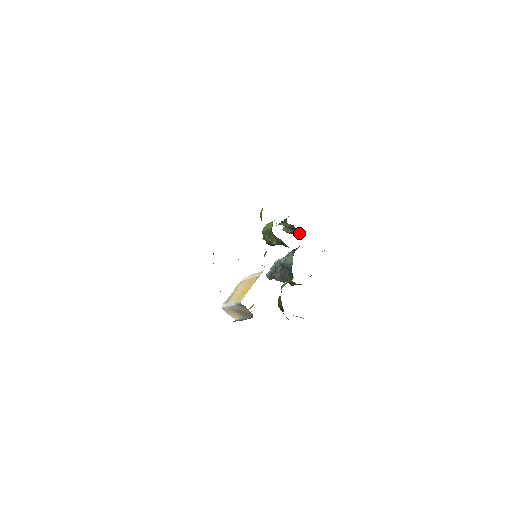
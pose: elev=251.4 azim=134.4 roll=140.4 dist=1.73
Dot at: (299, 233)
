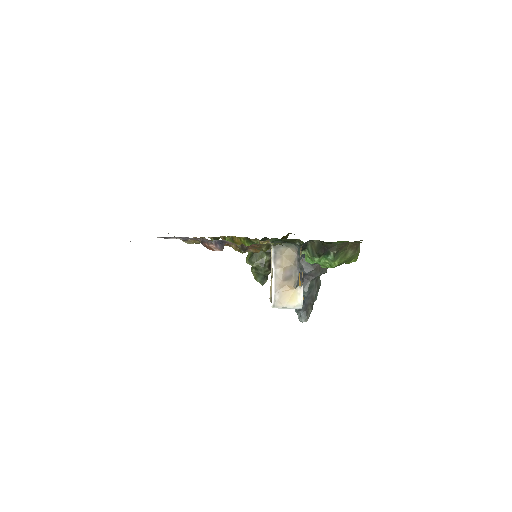
Dot at: occluded
